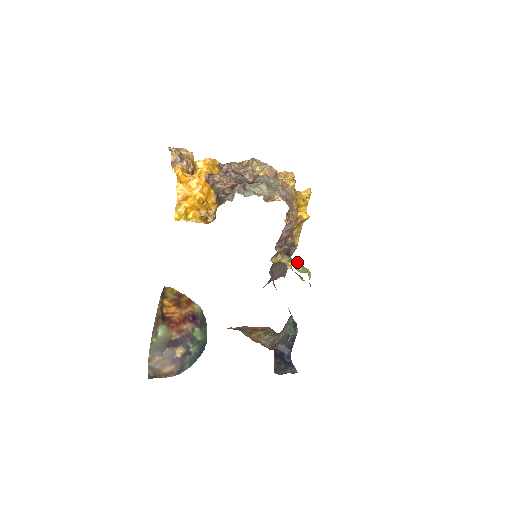
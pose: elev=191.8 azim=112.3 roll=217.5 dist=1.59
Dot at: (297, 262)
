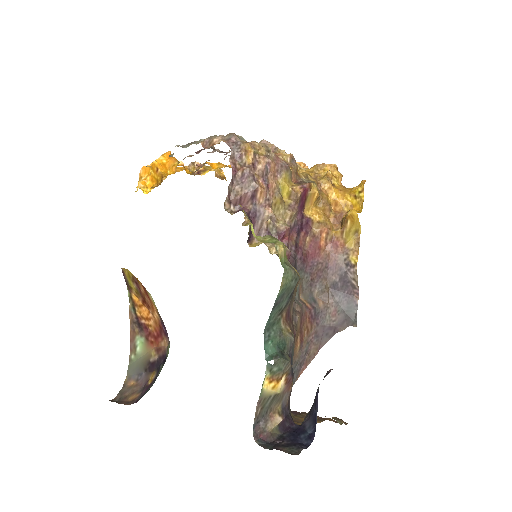
Dot at: (270, 235)
